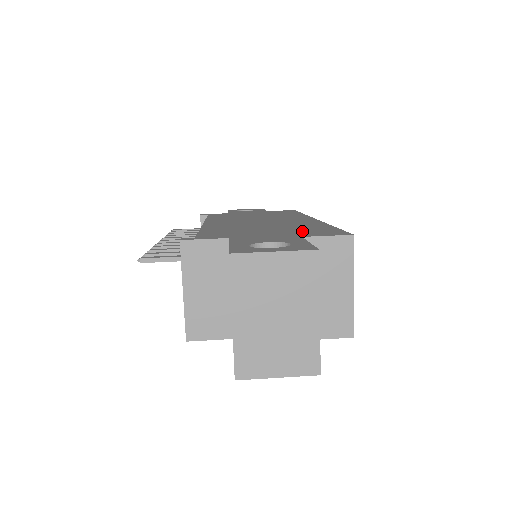
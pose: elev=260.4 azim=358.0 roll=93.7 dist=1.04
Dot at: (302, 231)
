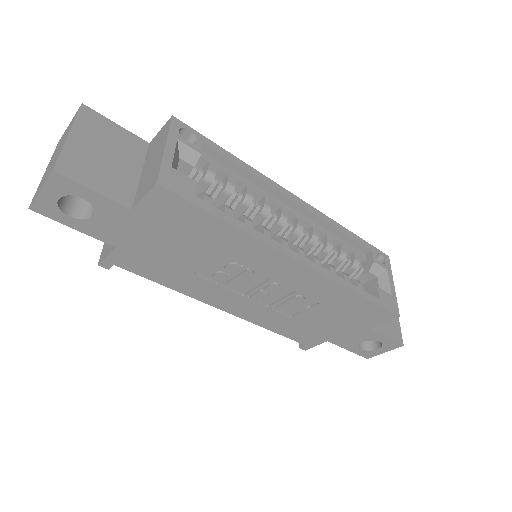
Dot at: occluded
